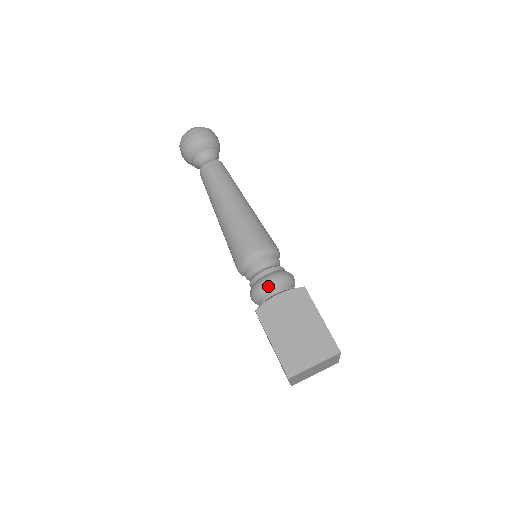
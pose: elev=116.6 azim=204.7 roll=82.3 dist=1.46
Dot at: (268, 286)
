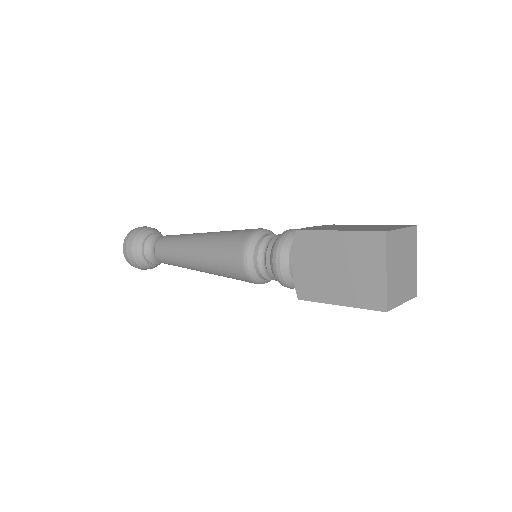
Dot at: (294, 231)
